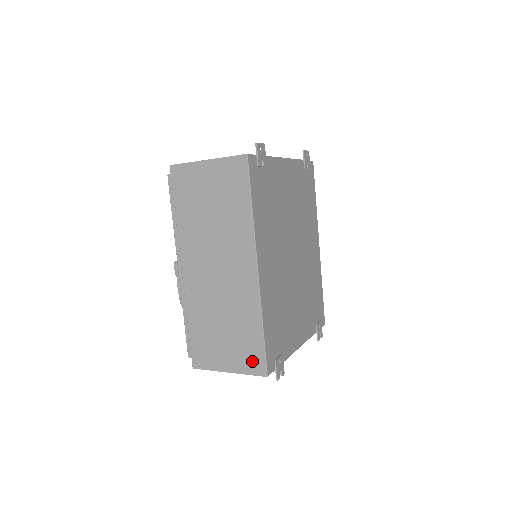
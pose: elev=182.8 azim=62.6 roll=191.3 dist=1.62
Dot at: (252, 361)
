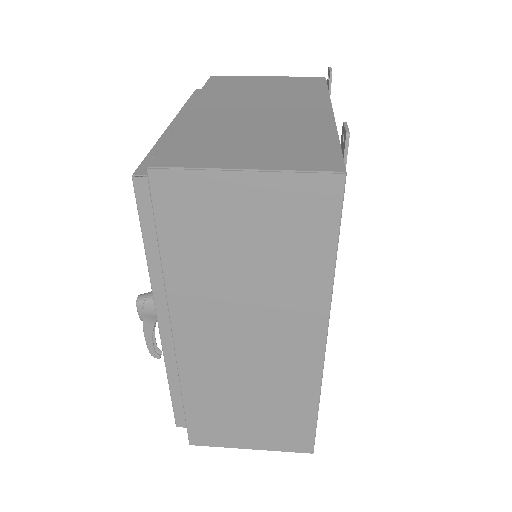
Dot at: (292, 440)
